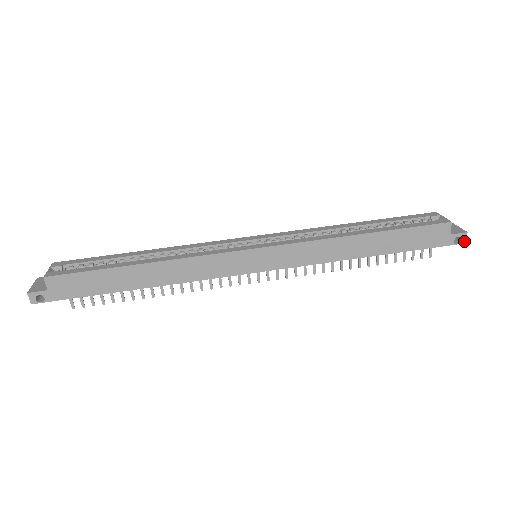
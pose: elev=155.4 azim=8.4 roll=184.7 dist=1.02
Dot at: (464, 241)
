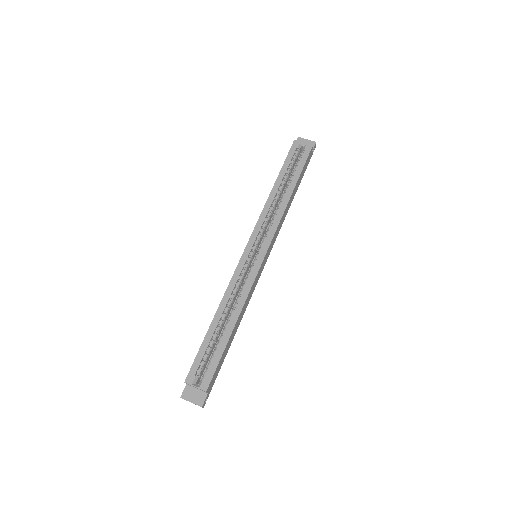
Dot at: (315, 147)
